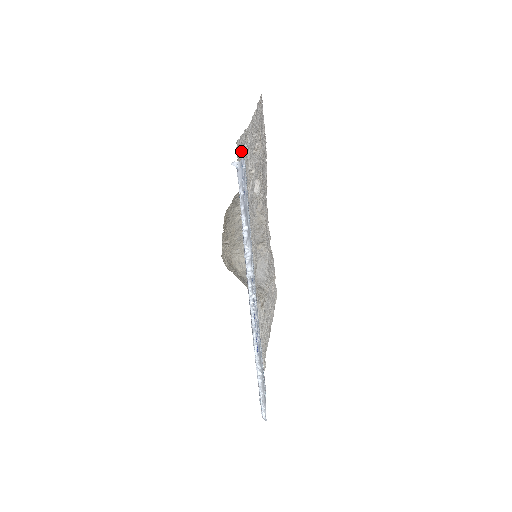
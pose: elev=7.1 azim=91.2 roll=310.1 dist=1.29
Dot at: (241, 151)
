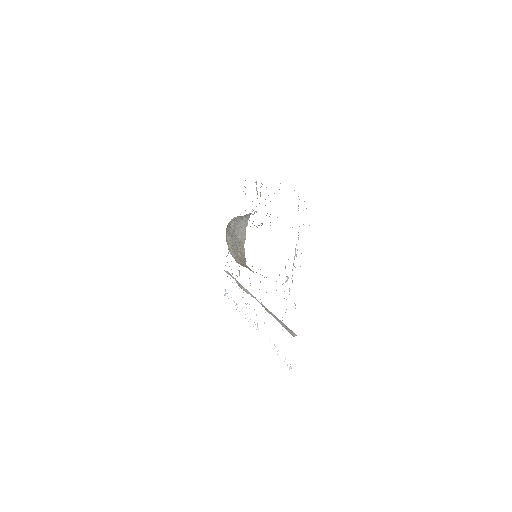
Dot at: occluded
